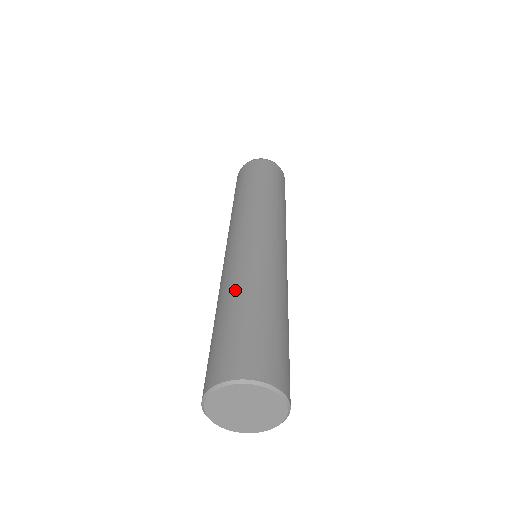
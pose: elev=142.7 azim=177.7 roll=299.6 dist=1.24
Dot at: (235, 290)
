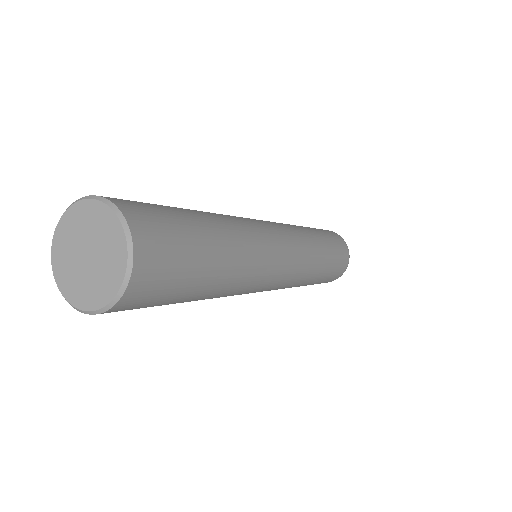
Dot at: occluded
